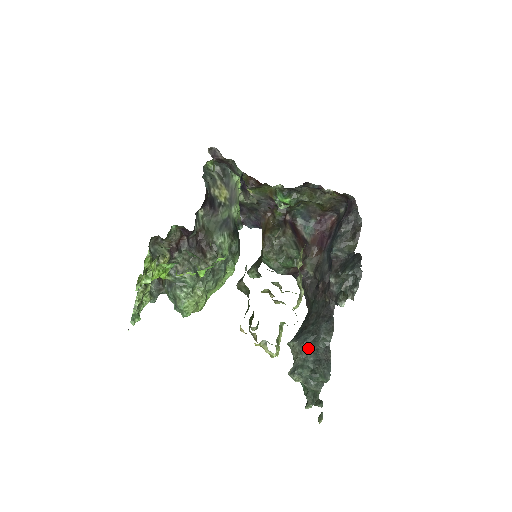
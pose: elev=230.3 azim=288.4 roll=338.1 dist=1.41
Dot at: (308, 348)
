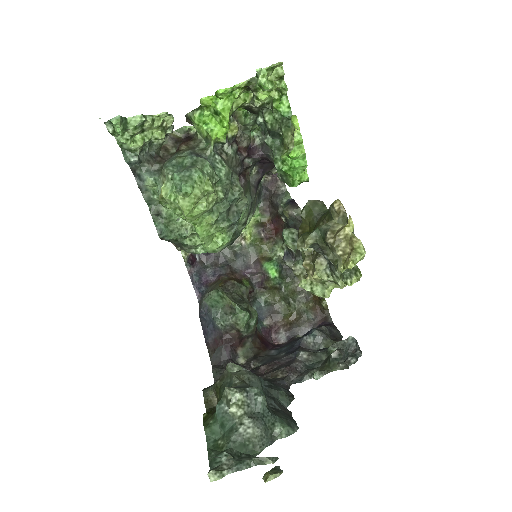
Dot at: (261, 386)
